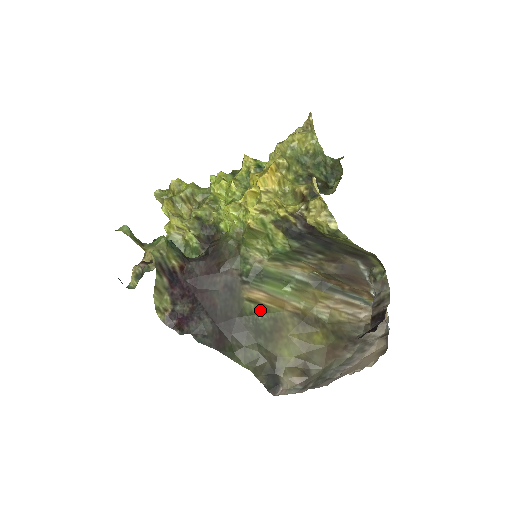
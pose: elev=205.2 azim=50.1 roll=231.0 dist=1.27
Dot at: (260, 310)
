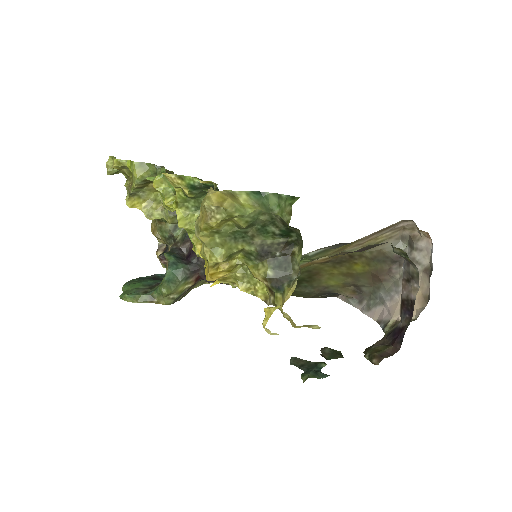
Dot at: occluded
